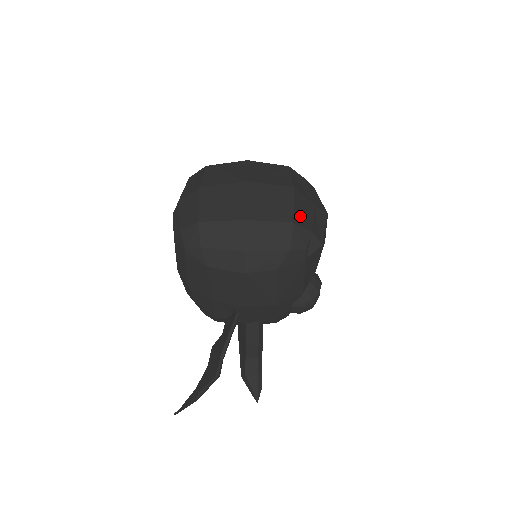
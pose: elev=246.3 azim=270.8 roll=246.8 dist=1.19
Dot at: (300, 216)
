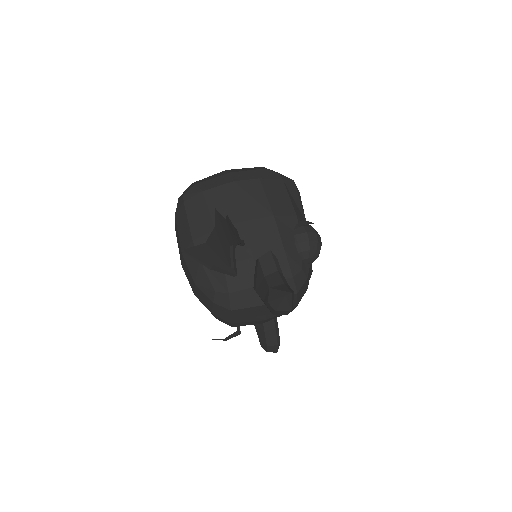
Dot at: occluded
